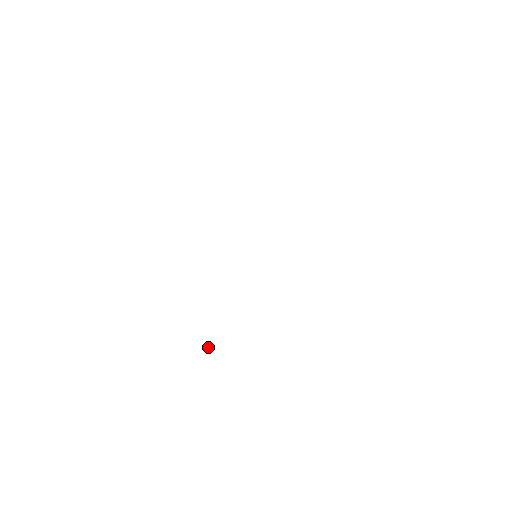
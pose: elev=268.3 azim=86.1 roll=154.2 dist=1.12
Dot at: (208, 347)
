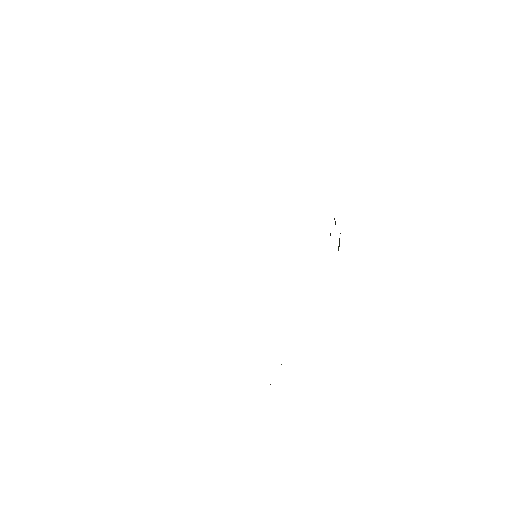
Dot at: occluded
